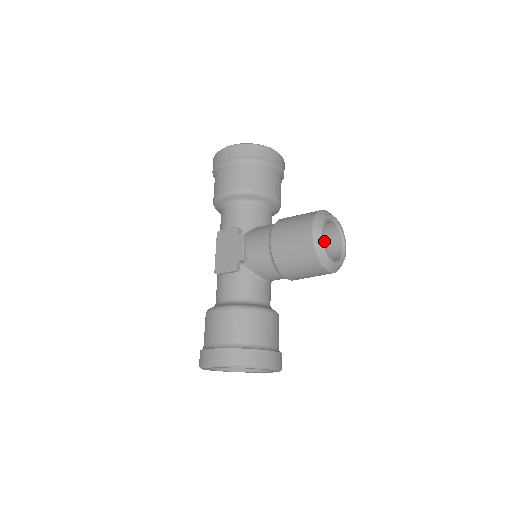
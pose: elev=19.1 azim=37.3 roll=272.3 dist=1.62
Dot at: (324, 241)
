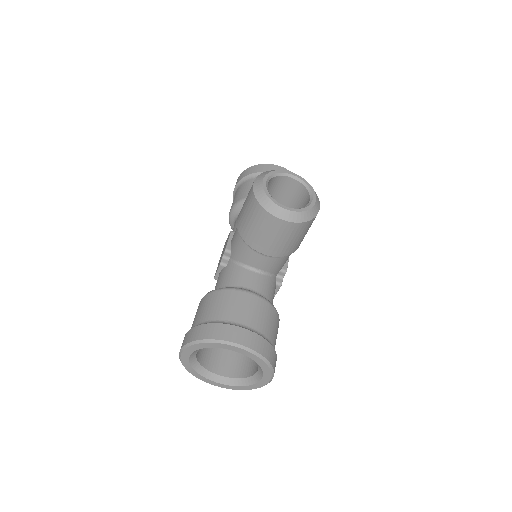
Dot at: (266, 187)
